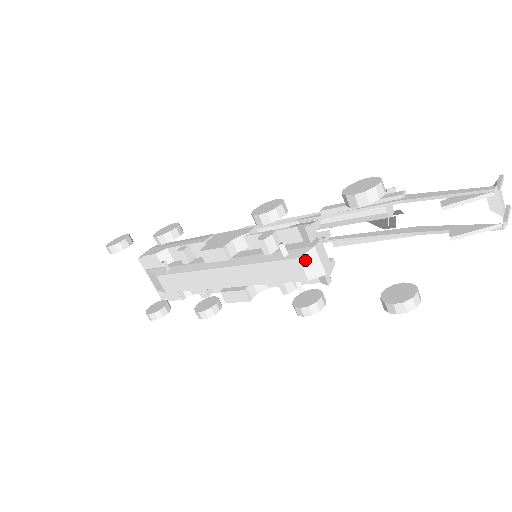
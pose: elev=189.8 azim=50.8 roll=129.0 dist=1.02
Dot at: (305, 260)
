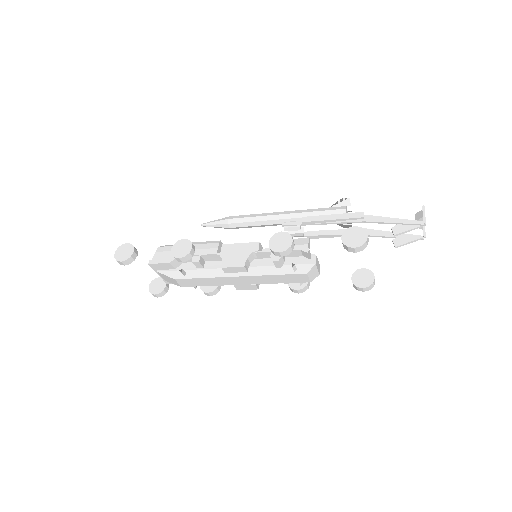
Dot at: (310, 273)
